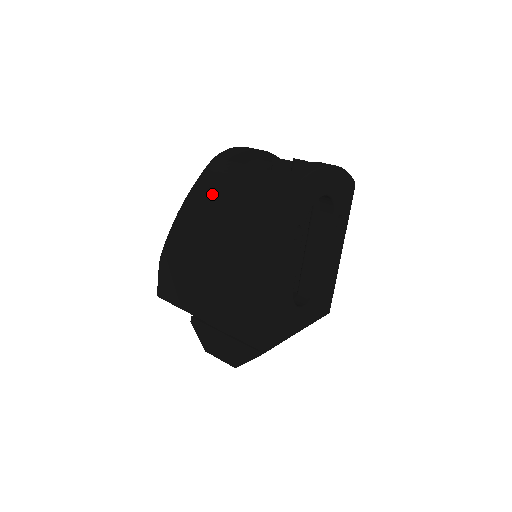
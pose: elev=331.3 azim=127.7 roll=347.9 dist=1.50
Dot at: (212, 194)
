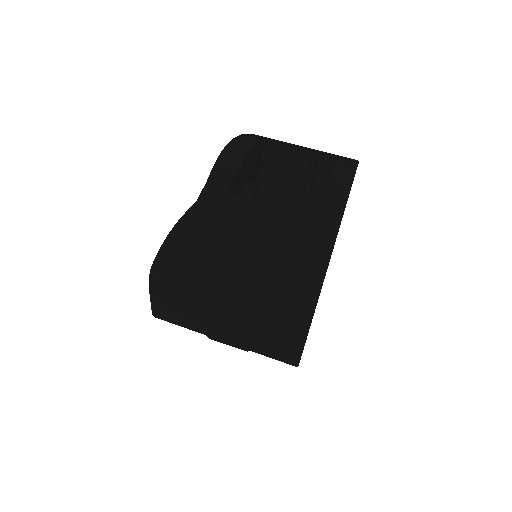
Dot at: (220, 240)
